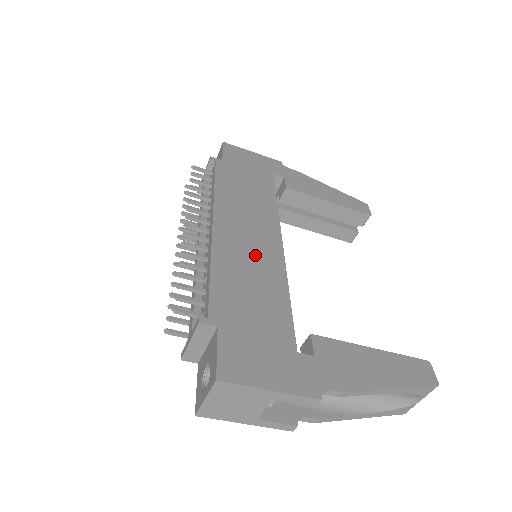
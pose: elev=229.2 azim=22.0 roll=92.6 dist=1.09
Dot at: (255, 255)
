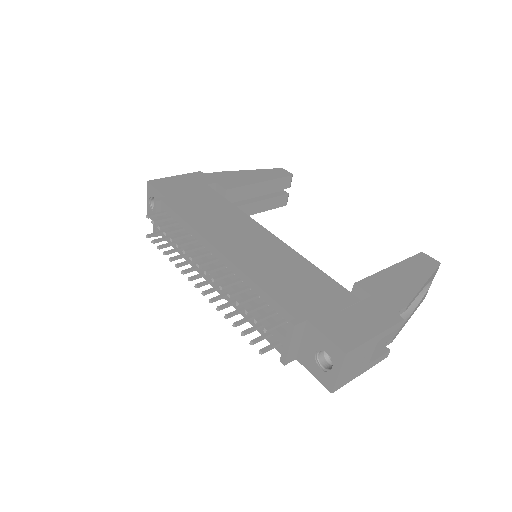
Dot at: (268, 254)
